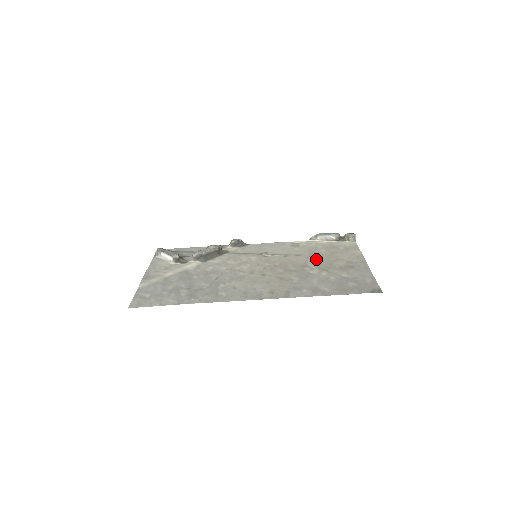
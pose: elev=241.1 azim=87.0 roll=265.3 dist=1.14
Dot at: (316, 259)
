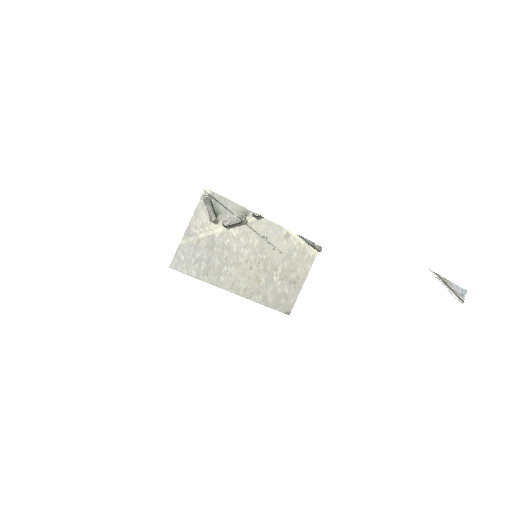
Dot at: (286, 264)
